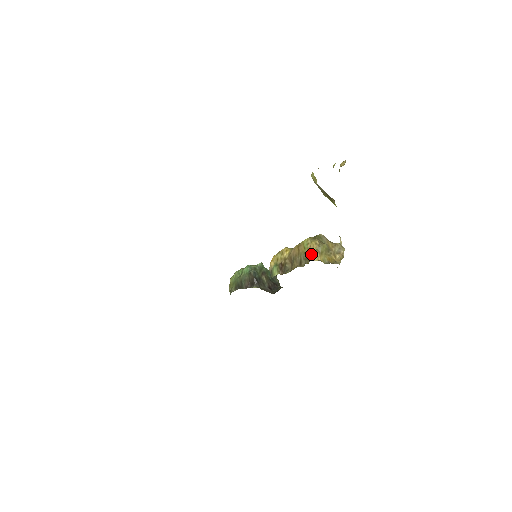
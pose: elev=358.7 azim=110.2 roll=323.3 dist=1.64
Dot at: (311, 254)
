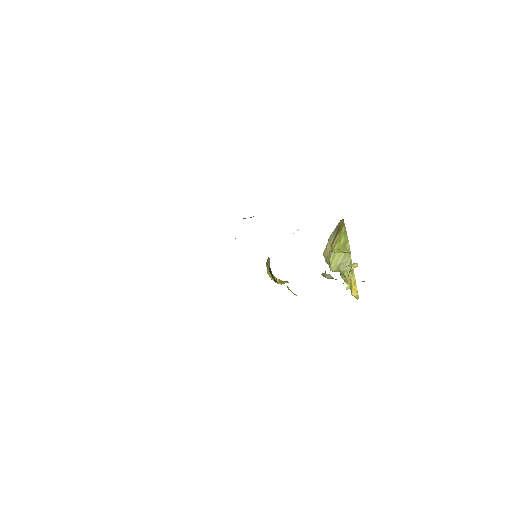
Dot at: occluded
